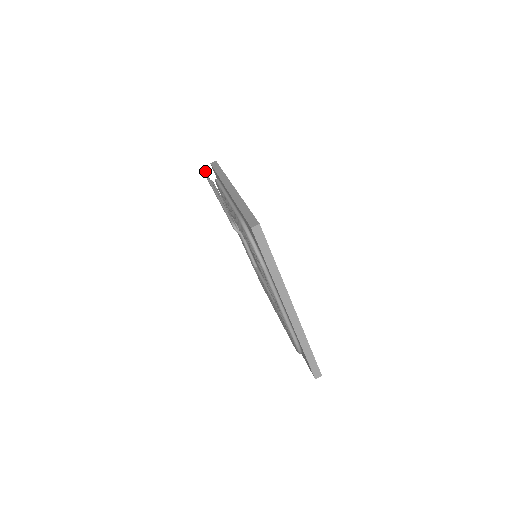
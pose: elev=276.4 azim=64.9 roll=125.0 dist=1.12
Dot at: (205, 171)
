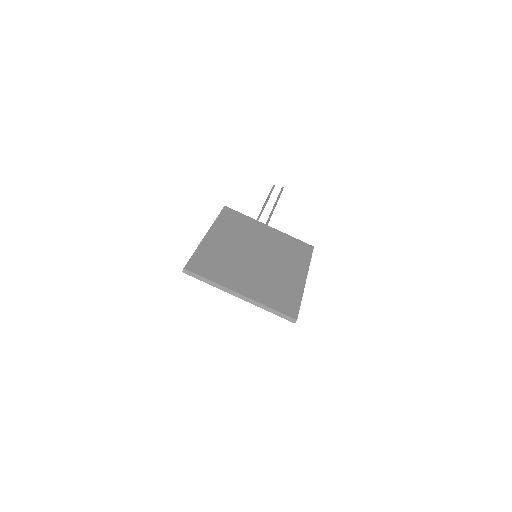
Dot at: (273, 185)
